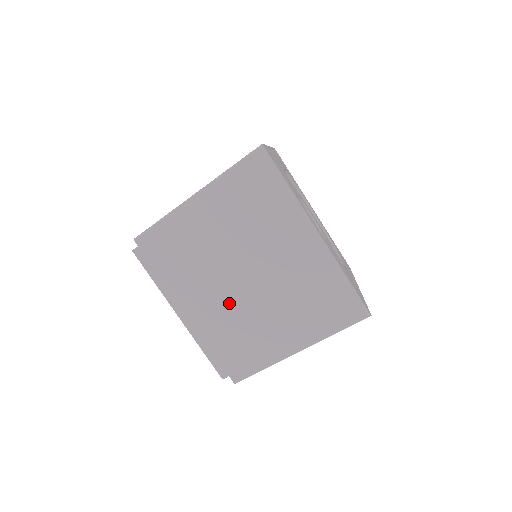
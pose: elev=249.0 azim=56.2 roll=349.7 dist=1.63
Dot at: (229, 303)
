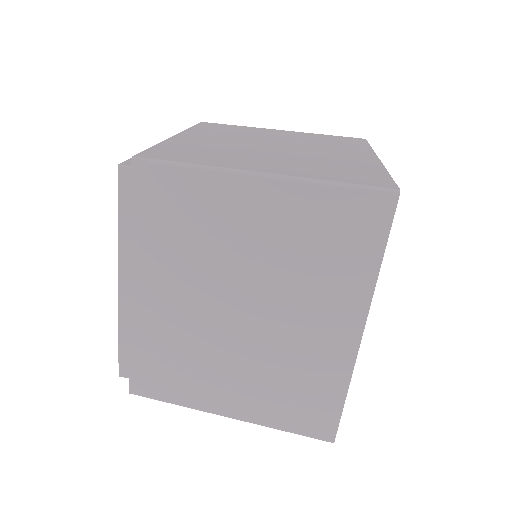
Dot at: (229, 144)
